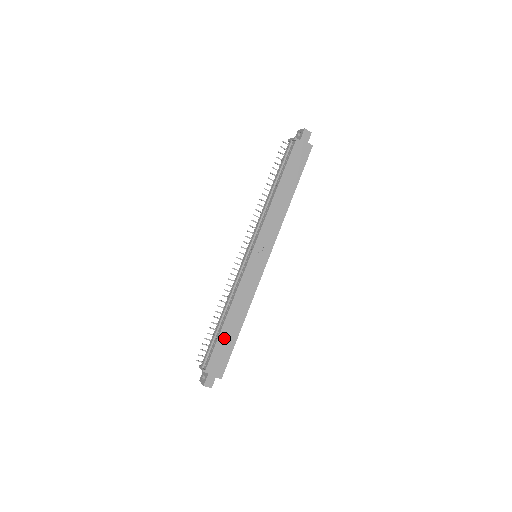
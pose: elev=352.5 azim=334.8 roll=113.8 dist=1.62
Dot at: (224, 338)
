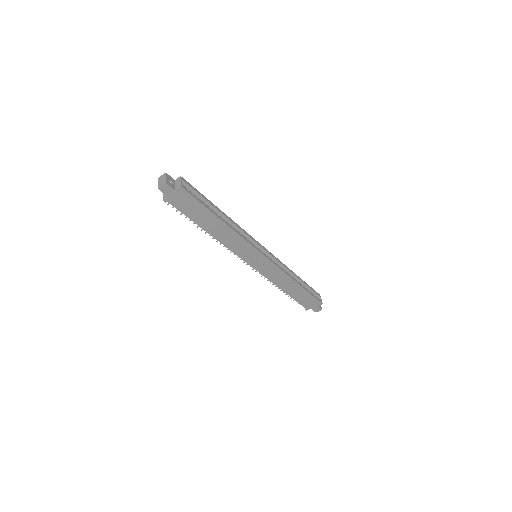
Dot at: (297, 296)
